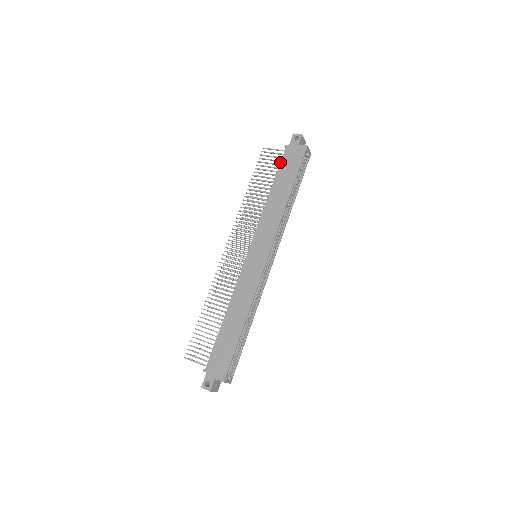
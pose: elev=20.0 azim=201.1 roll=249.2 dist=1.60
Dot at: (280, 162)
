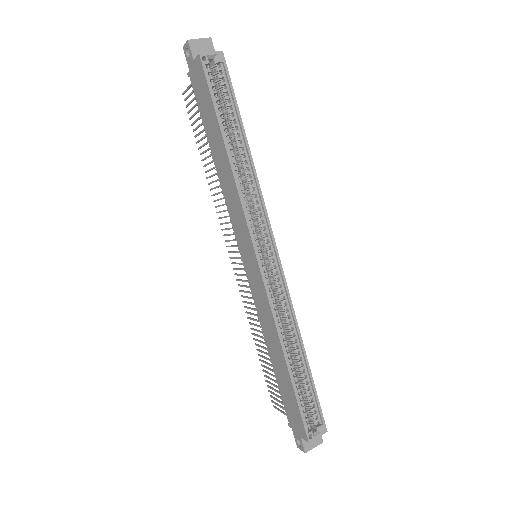
Dot at: occluded
